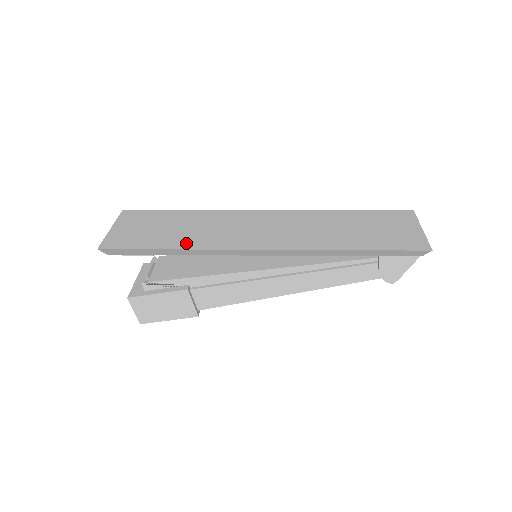
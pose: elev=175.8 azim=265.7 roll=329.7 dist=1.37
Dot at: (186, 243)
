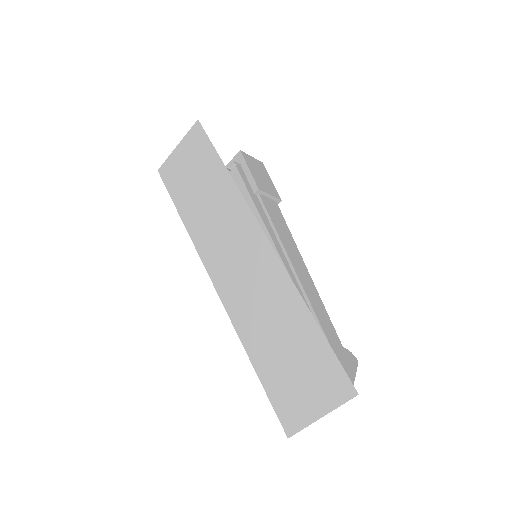
Dot at: (191, 220)
